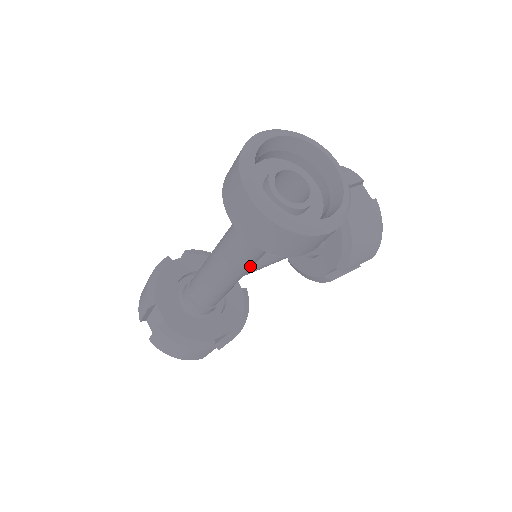
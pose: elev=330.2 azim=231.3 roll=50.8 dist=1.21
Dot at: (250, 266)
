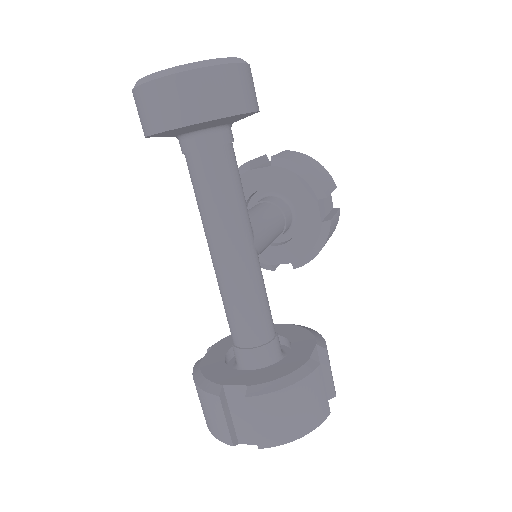
Dot at: (246, 217)
